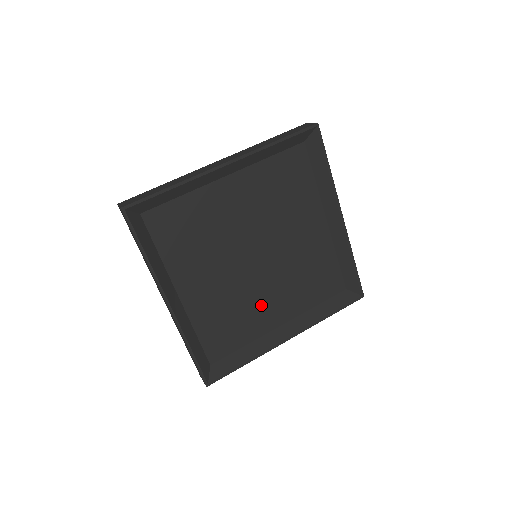
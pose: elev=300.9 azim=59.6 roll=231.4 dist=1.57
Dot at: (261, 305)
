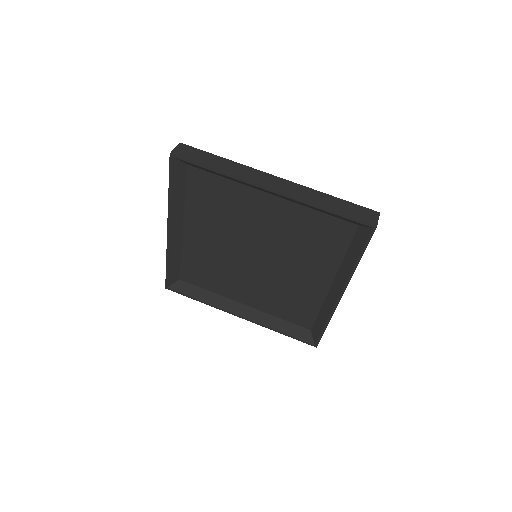
Dot at: (238, 283)
